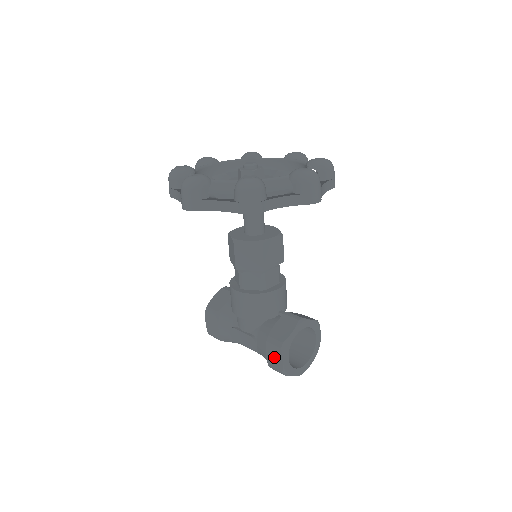
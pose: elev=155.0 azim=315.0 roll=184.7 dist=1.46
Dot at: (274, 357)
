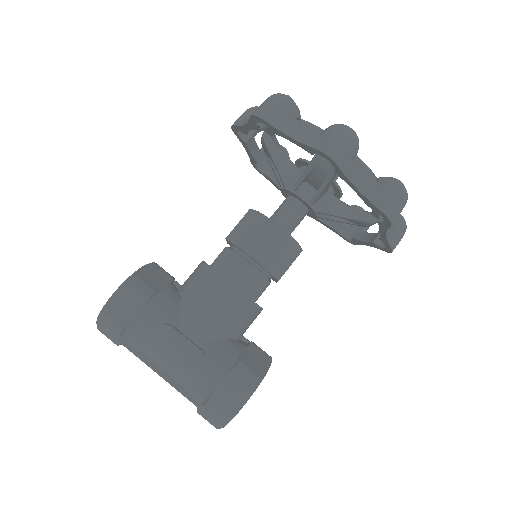
Dot at: (233, 392)
